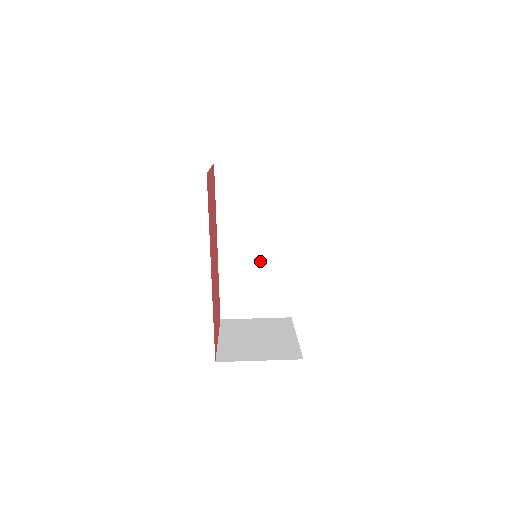
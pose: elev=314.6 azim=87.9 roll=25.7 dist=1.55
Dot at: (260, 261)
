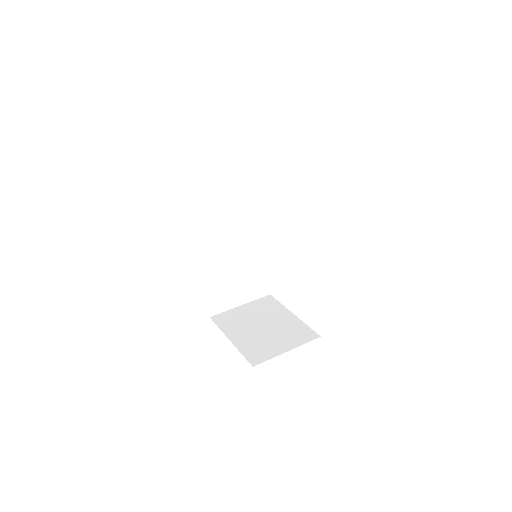
Dot at: (239, 253)
